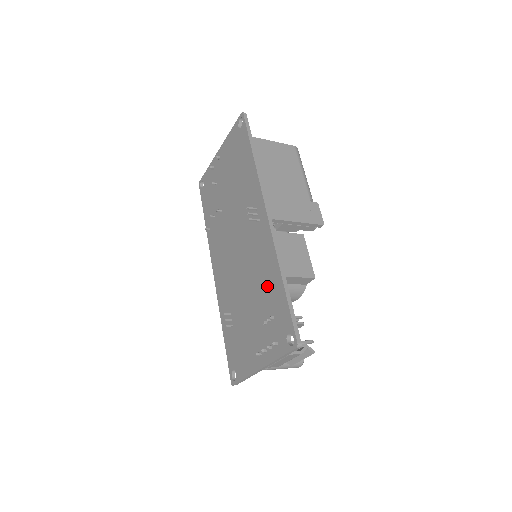
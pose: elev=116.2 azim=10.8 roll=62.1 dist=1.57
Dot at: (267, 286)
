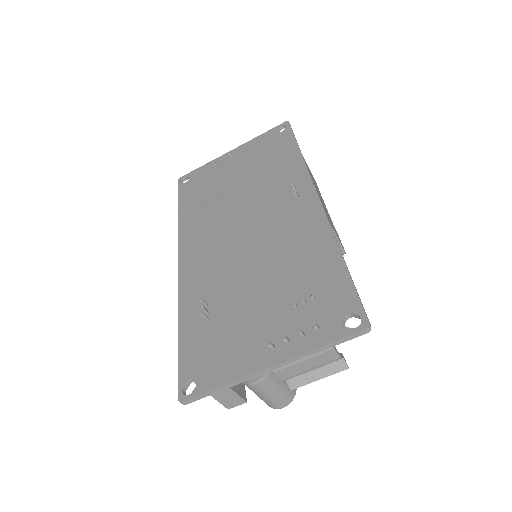
Dot at: (306, 265)
